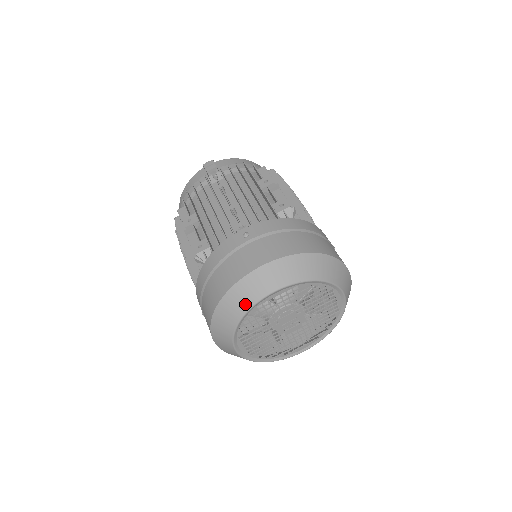
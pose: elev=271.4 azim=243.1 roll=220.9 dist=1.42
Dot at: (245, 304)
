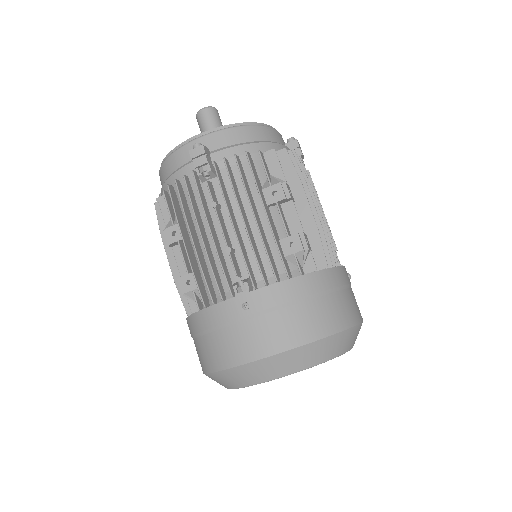
Dot at: (242, 383)
